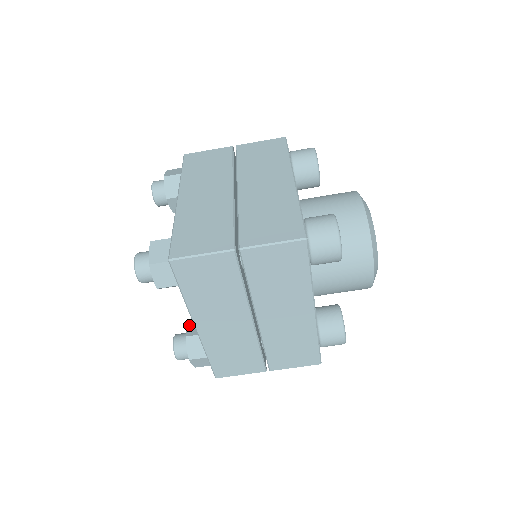
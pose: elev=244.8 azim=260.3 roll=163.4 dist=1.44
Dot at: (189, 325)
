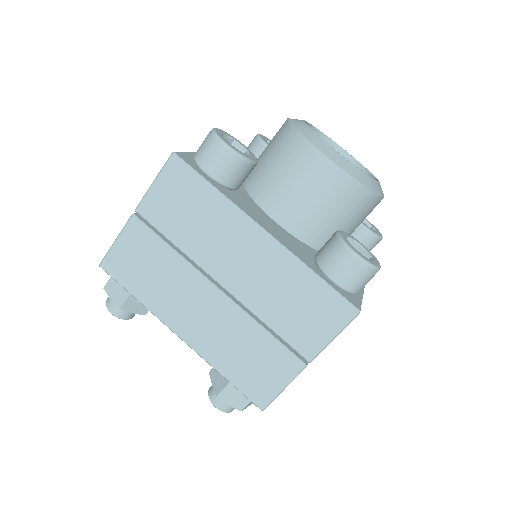
Dot at: occluded
